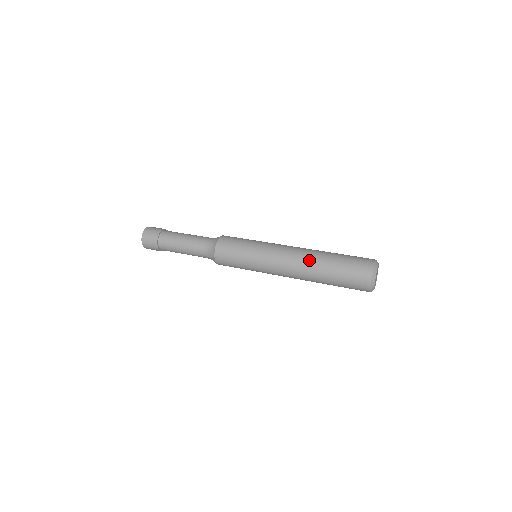
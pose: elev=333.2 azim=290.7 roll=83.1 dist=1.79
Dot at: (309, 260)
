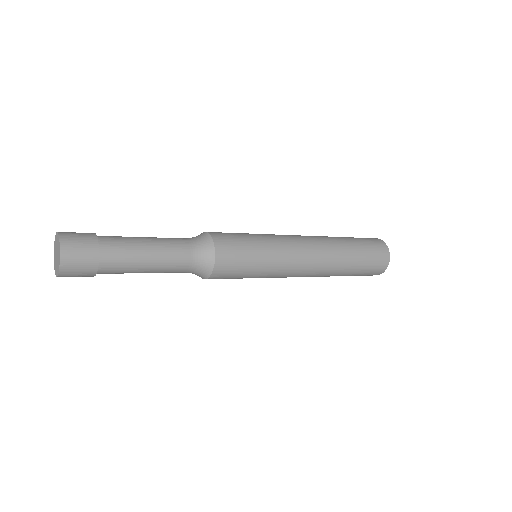
Dot at: (321, 236)
